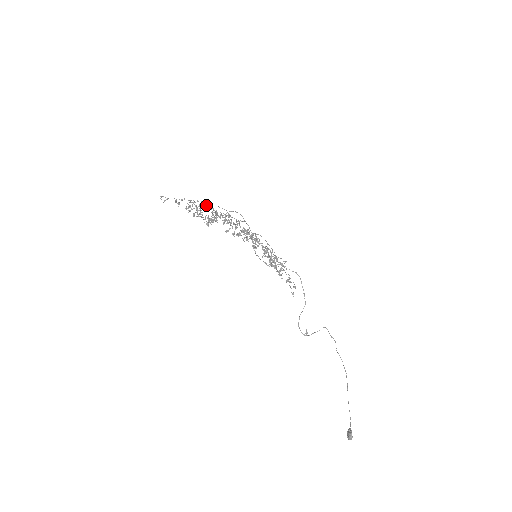
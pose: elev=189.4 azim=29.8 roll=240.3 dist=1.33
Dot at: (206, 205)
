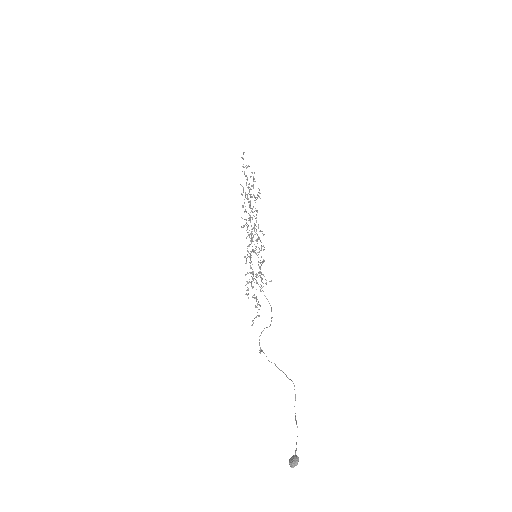
Dot at: occluded
